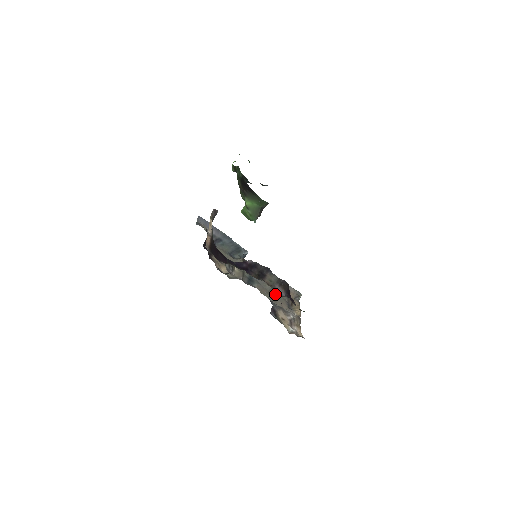
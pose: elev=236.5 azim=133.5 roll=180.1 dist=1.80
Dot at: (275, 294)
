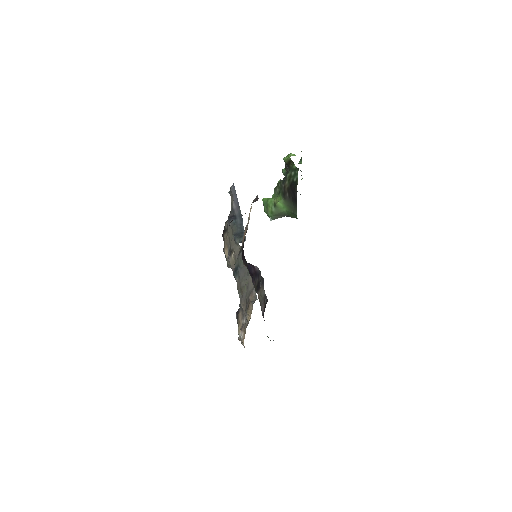
Dot at: (244, 293)
